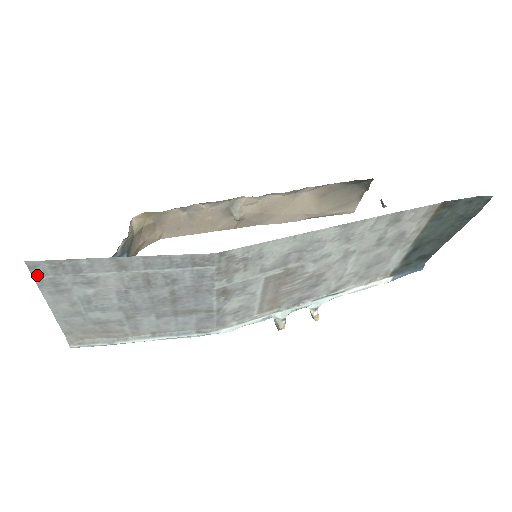
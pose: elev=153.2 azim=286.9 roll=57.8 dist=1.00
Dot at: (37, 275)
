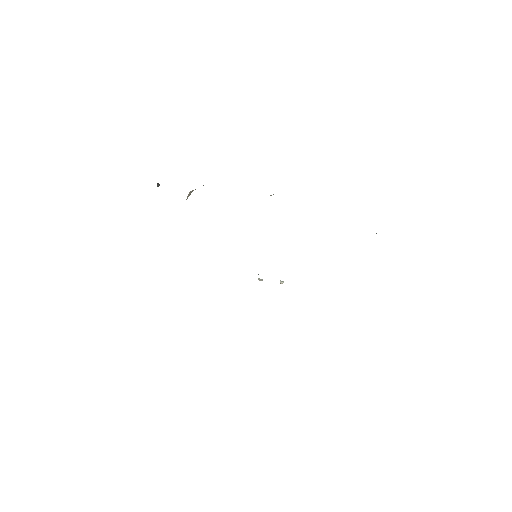
Dot at: occluded
